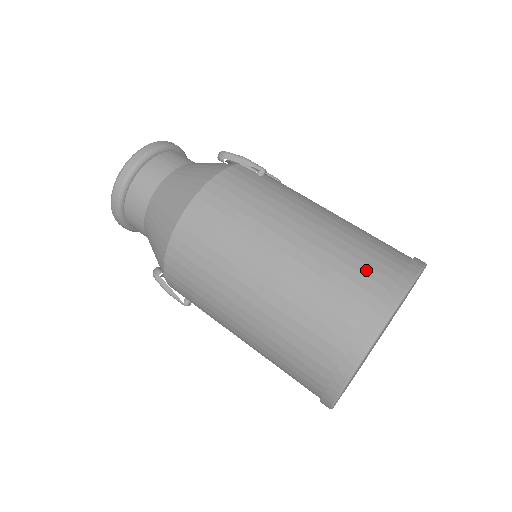
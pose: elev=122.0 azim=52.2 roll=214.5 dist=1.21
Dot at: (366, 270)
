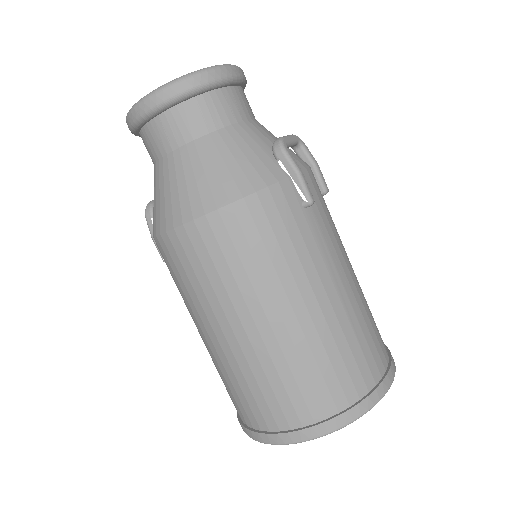
Dot at: (333, 384)
